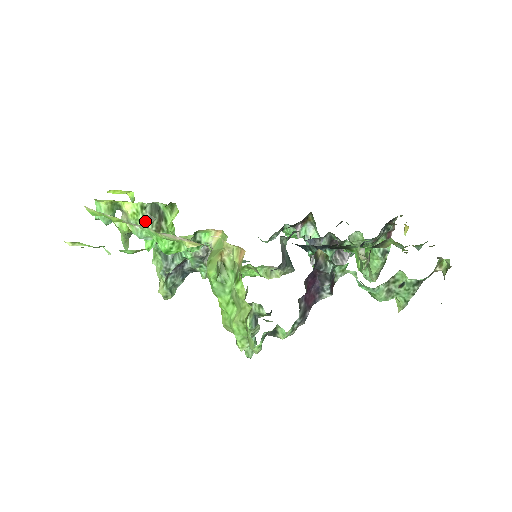
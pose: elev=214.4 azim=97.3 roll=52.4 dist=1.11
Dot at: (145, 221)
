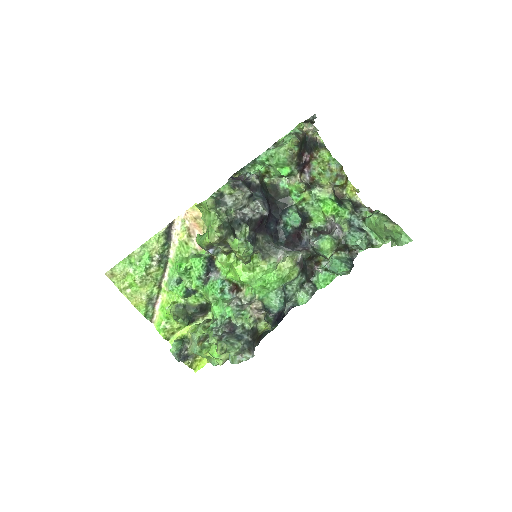
Dot at: (199, 325)
